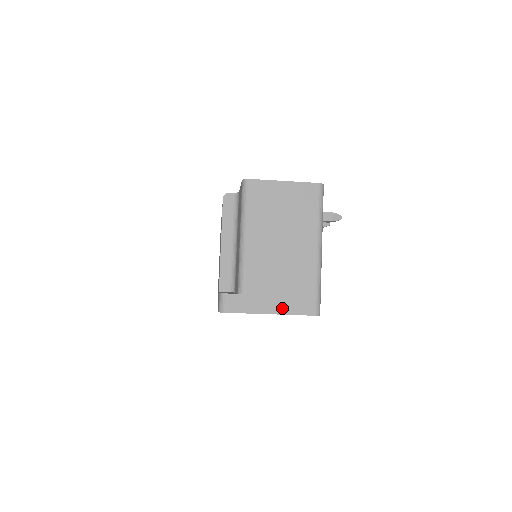
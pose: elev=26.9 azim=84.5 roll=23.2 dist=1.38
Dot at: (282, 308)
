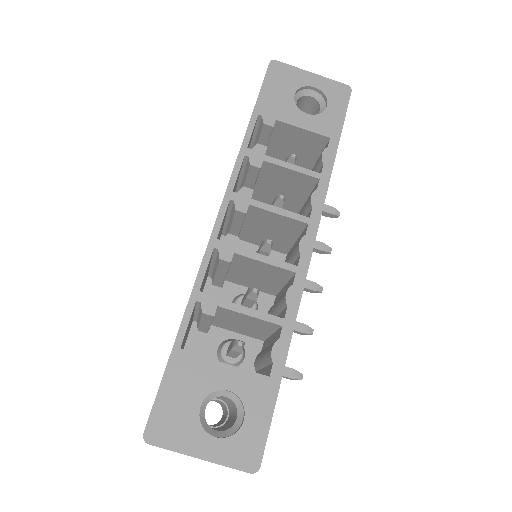
Dot at: (319, 80)
